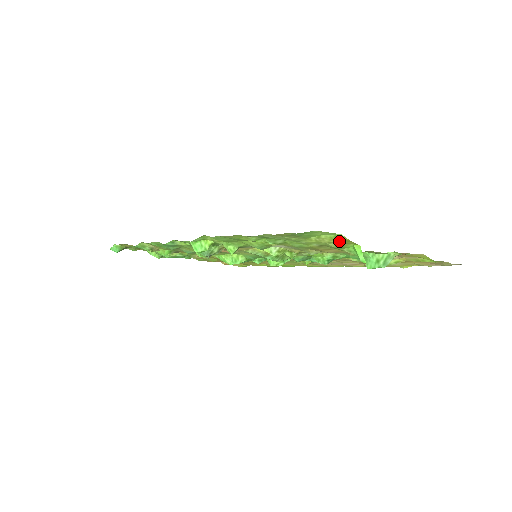
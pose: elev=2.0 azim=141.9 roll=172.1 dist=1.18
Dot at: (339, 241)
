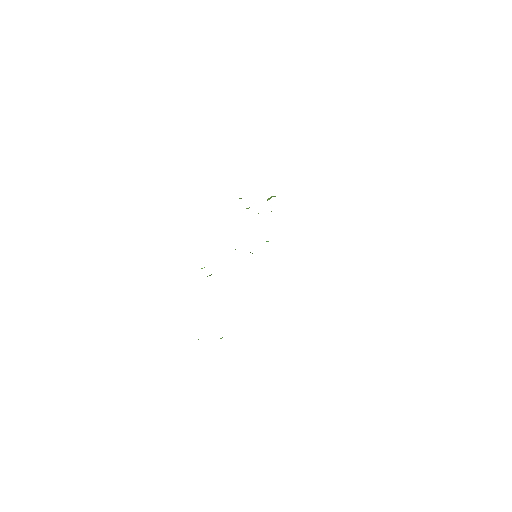
Dot at: occluded
